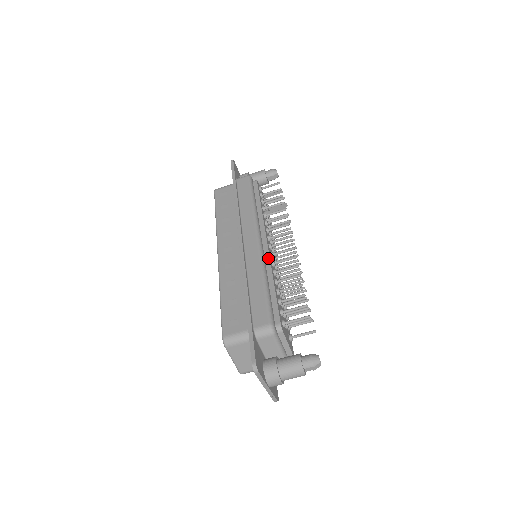
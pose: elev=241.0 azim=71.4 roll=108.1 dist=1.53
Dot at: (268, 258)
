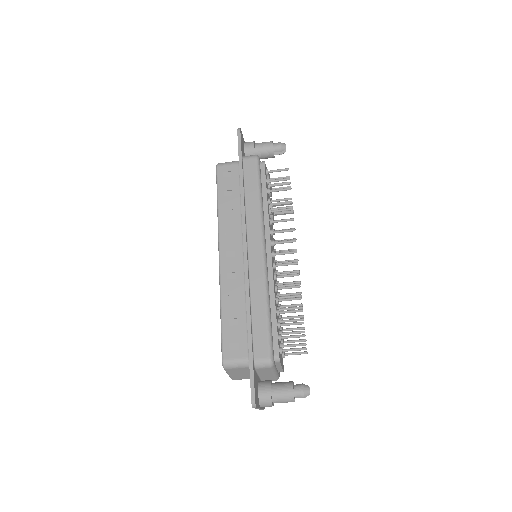
Dot at: (271, 274)
